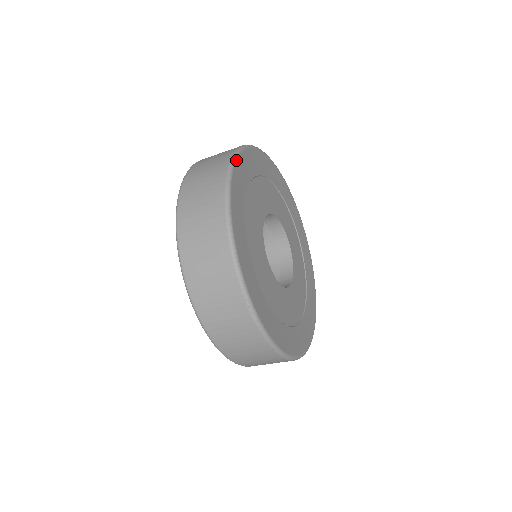
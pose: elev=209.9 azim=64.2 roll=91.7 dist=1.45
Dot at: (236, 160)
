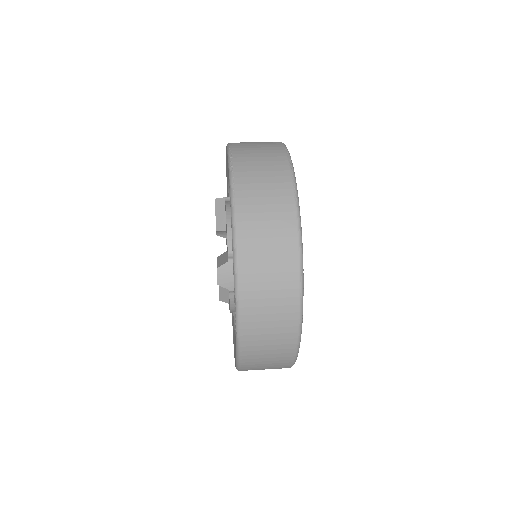
Dot at: occluded
